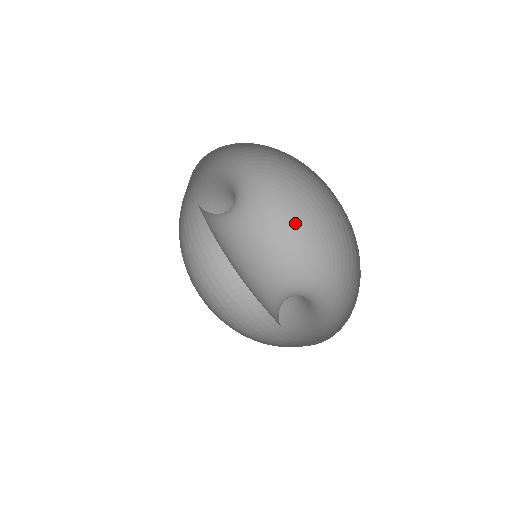
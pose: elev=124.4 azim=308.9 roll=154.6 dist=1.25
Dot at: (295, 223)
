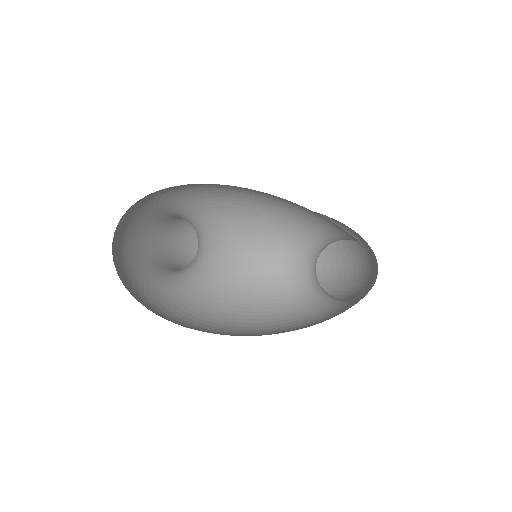
Dot at: (238, 215)
